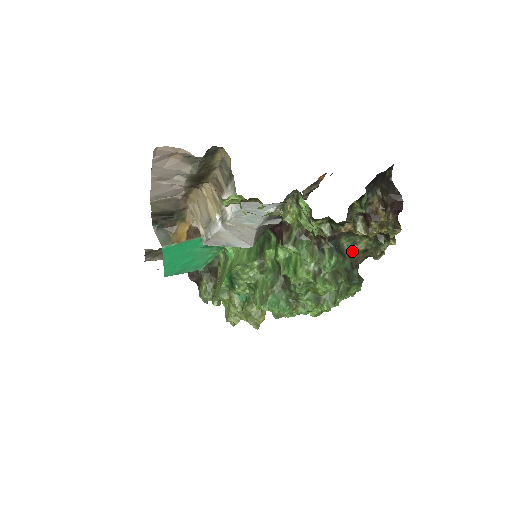
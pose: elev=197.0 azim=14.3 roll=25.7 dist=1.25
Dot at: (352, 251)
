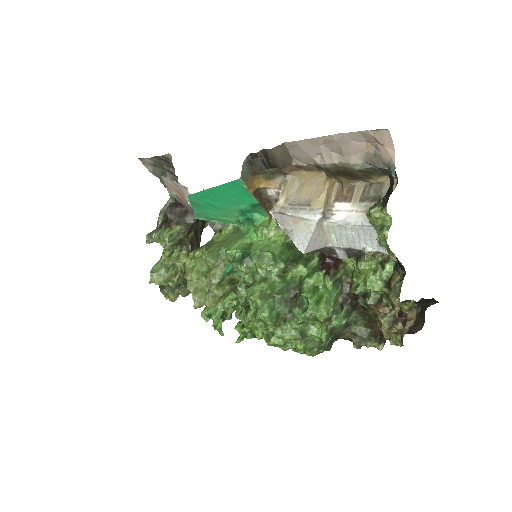
Dot at: (348, 326)
